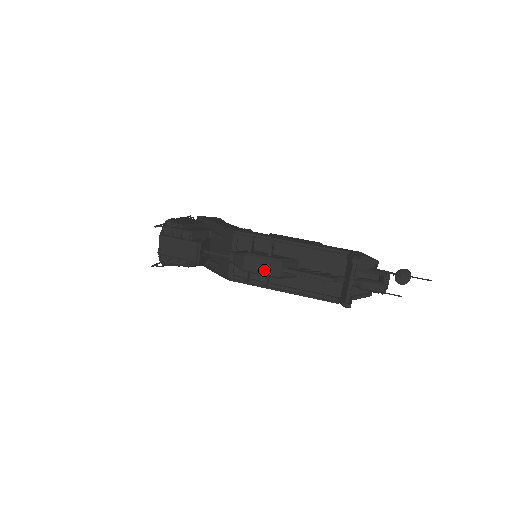
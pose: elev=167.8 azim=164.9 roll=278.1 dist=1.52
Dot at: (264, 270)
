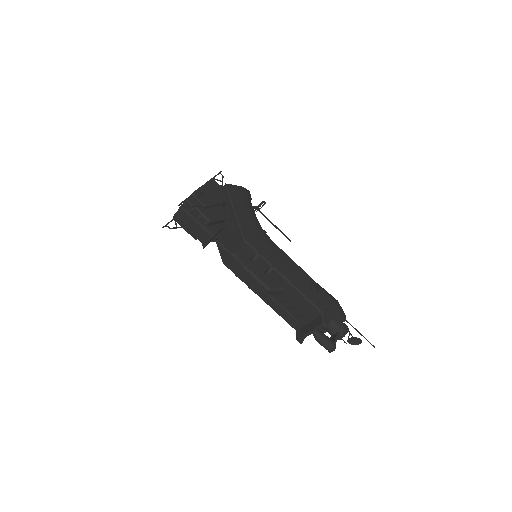
Dot at: (252, 286)
